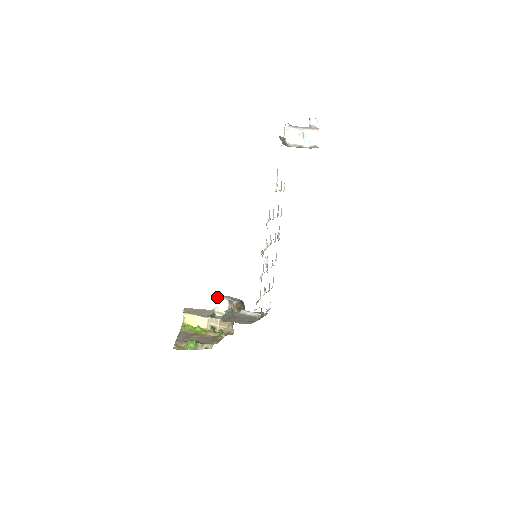
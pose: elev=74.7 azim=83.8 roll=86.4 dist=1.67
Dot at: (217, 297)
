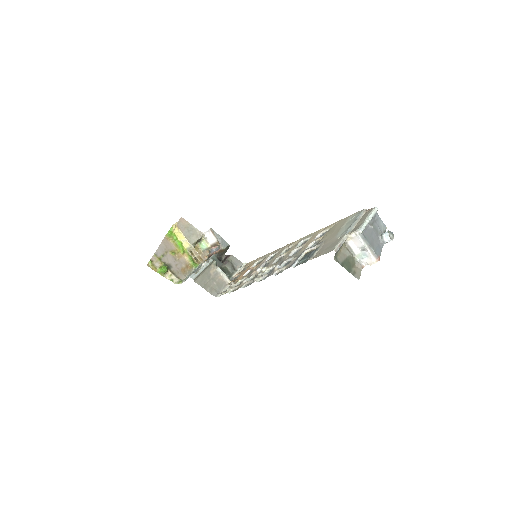
Dot at: (212, 231)
